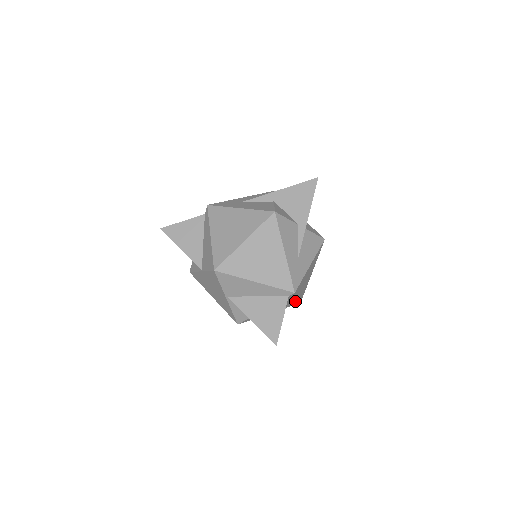
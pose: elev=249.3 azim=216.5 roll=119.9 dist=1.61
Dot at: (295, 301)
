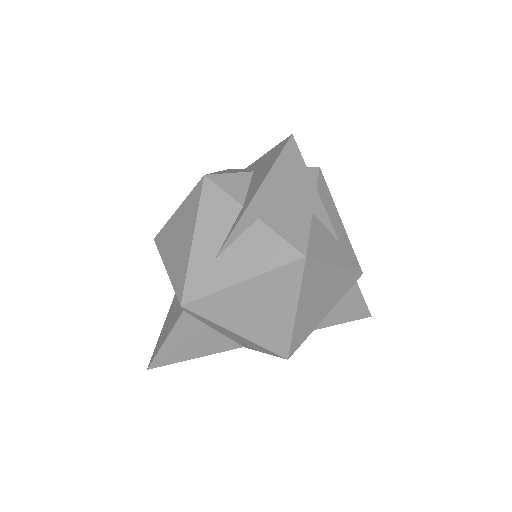
Dot at: occluded
